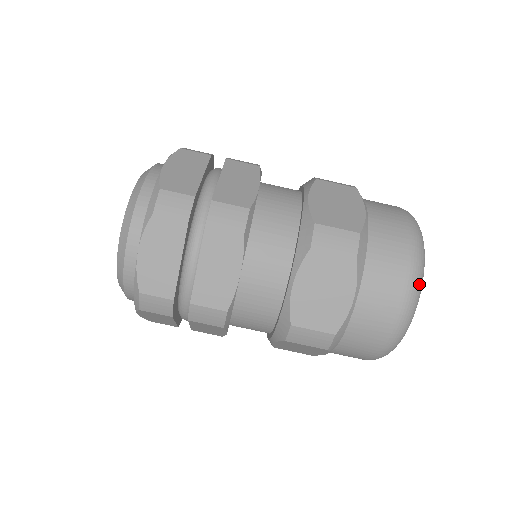
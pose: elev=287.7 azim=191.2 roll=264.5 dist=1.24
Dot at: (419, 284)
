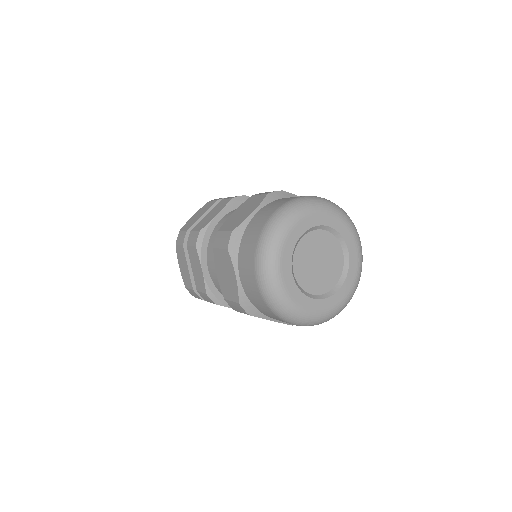
Dot at: (296, 205)
